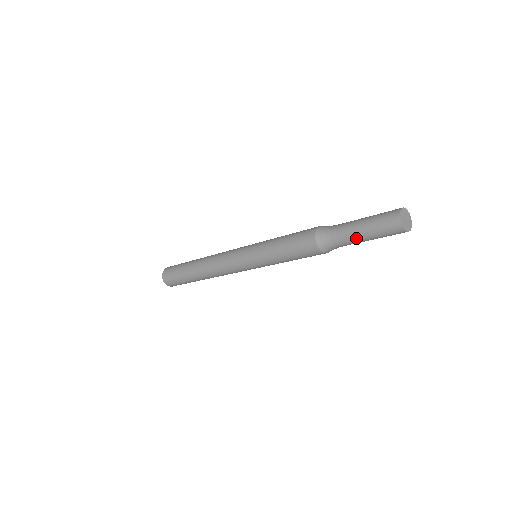
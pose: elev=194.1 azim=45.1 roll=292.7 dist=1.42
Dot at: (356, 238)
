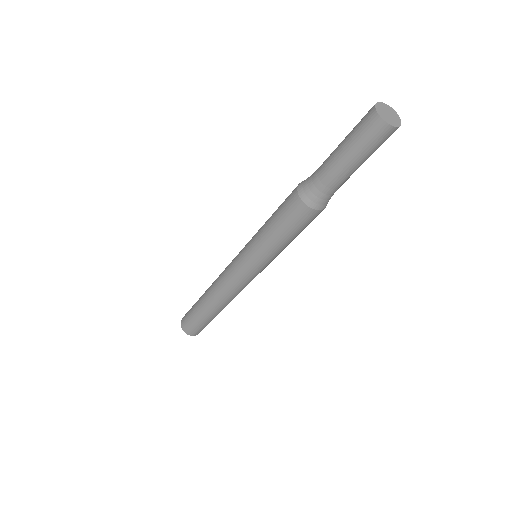
Dot at: (348, 173)
